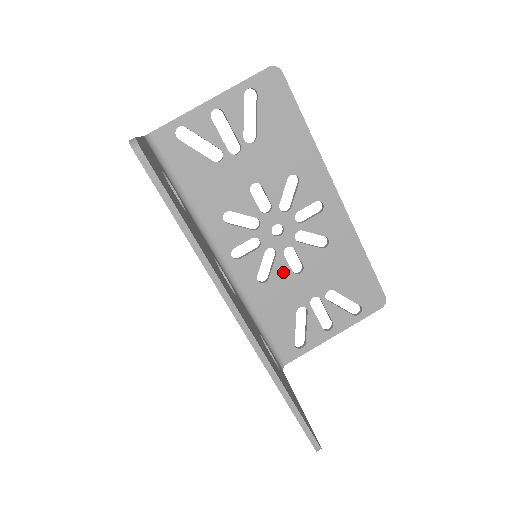
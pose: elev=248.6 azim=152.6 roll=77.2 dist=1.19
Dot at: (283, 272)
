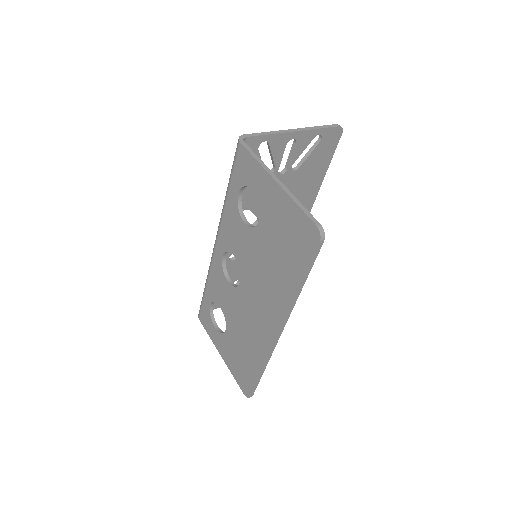
Dot at: occluded
